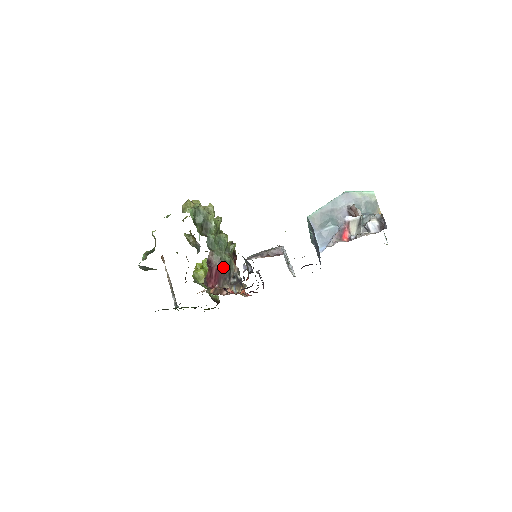
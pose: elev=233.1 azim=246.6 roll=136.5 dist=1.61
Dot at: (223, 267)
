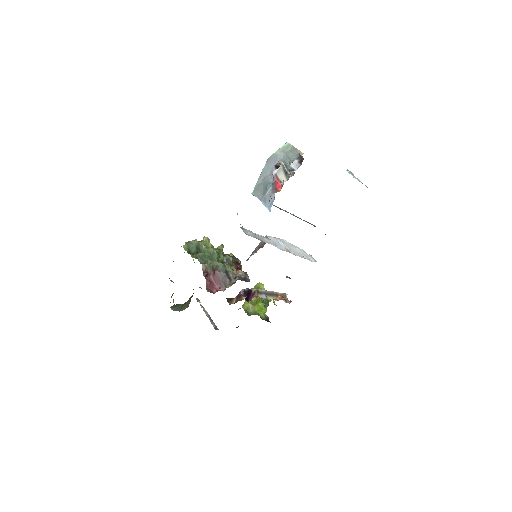
Dot at: (217, 271)
